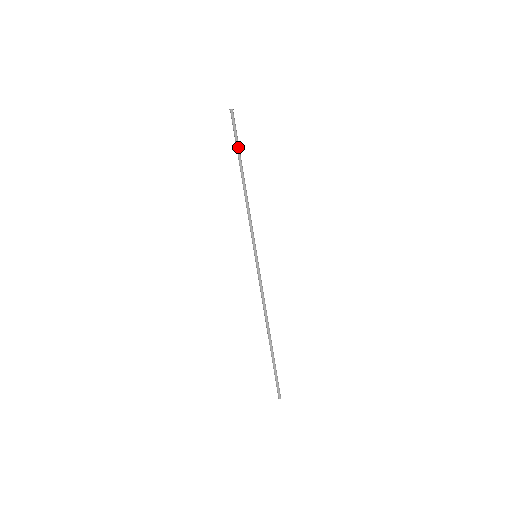
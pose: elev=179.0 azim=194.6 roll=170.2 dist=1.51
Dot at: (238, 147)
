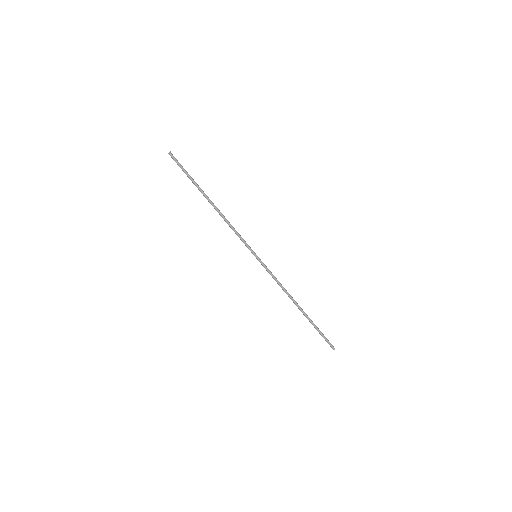
Dot at: (192, 181)
